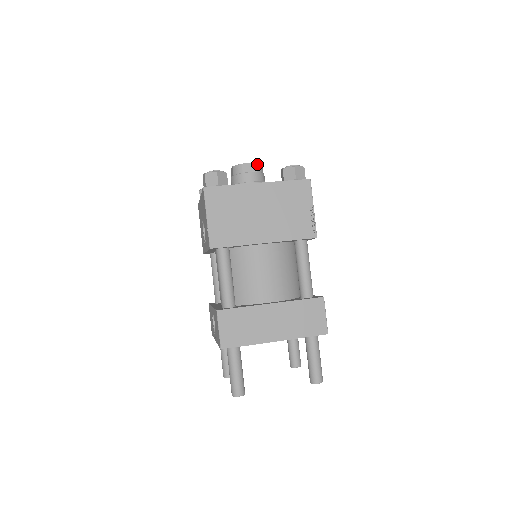
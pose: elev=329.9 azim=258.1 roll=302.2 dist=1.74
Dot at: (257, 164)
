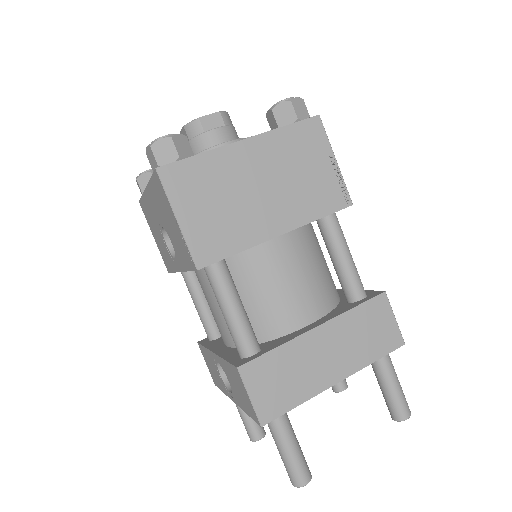
Dot at: (222, 113)
